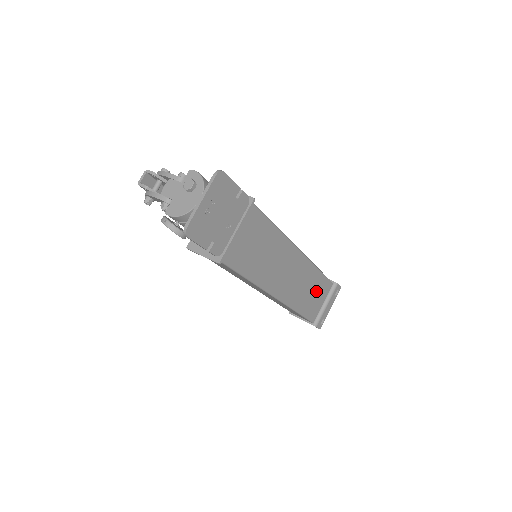
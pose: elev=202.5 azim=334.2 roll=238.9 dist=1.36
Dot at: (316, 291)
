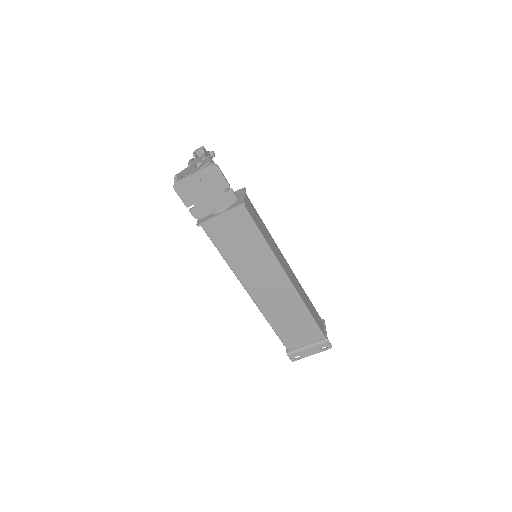
Dot at: (299, 326)
